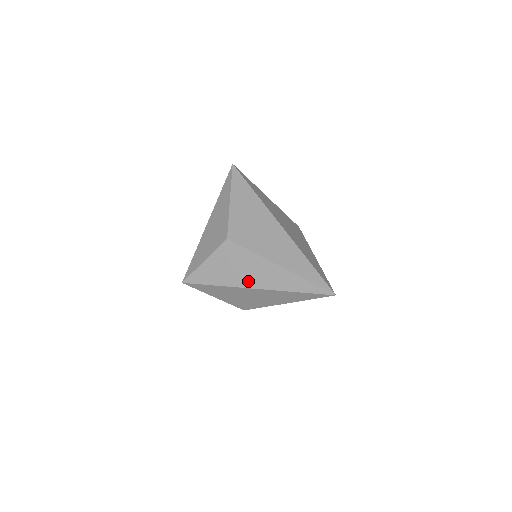
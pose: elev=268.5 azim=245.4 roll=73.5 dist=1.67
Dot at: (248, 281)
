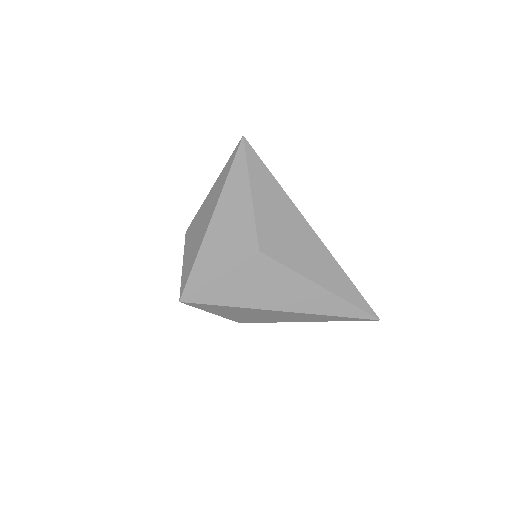
Dot at: (278, 303)
